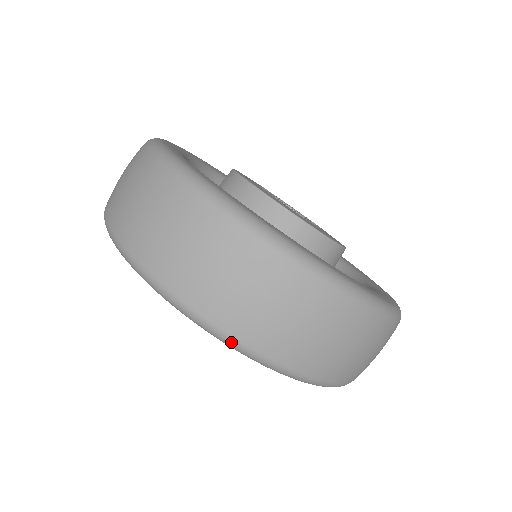
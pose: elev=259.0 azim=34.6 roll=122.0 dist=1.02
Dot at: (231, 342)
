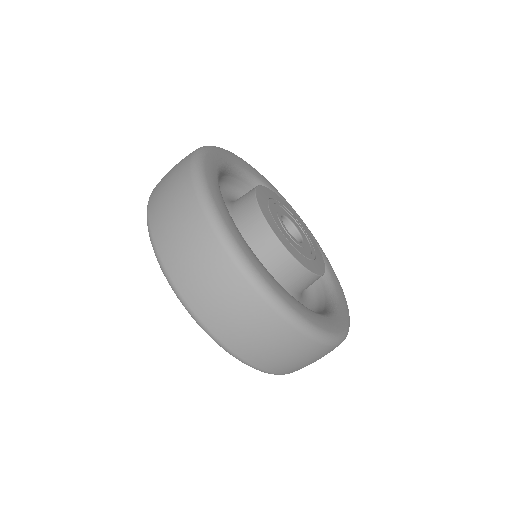
Dot at: (156, 254)
